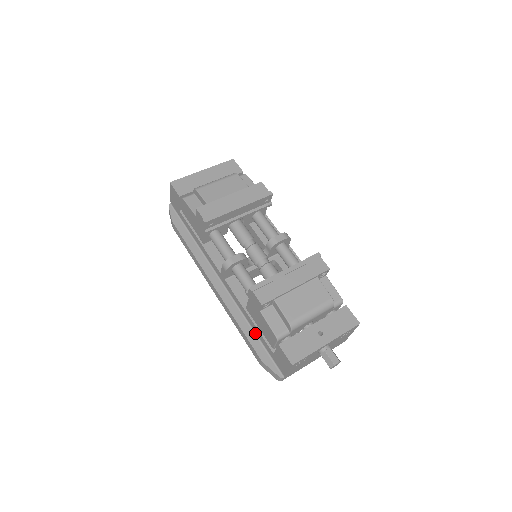
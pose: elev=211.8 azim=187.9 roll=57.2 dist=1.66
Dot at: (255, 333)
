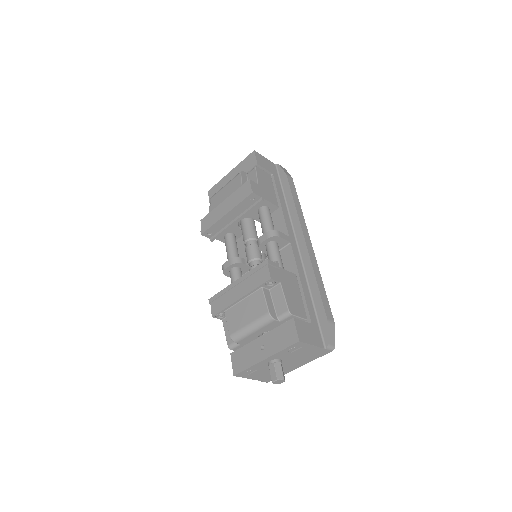
Dot at: occluded
